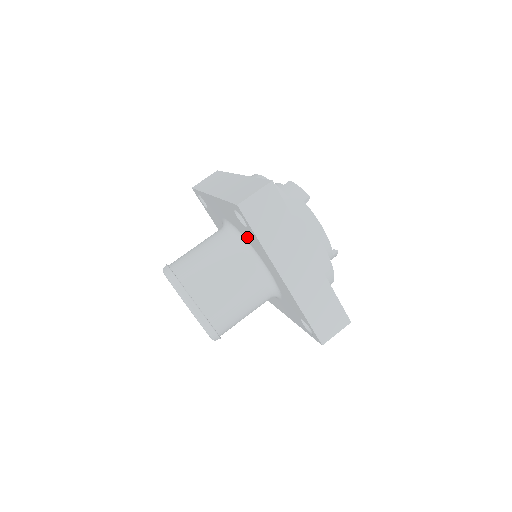
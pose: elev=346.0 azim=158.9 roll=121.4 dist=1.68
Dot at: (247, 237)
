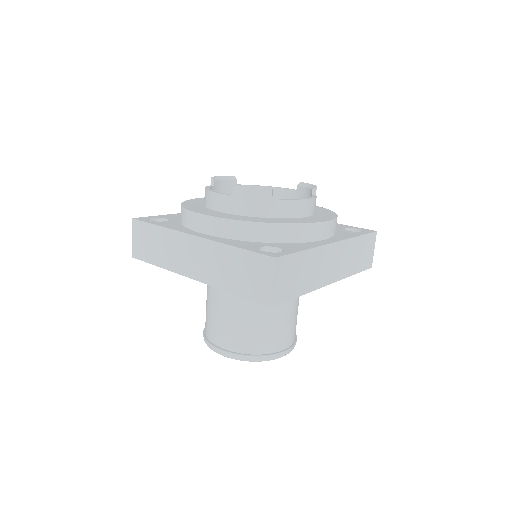
Dot at: occluded
